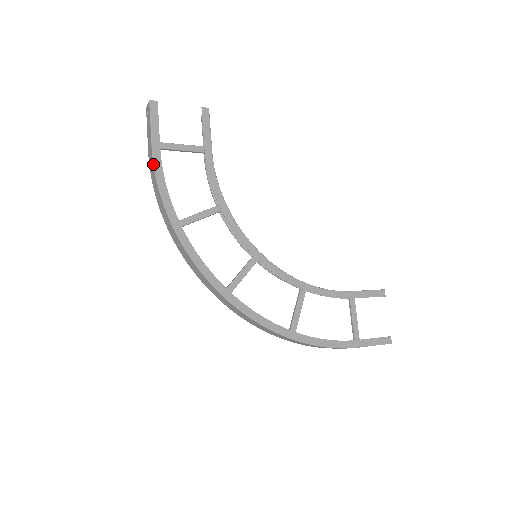
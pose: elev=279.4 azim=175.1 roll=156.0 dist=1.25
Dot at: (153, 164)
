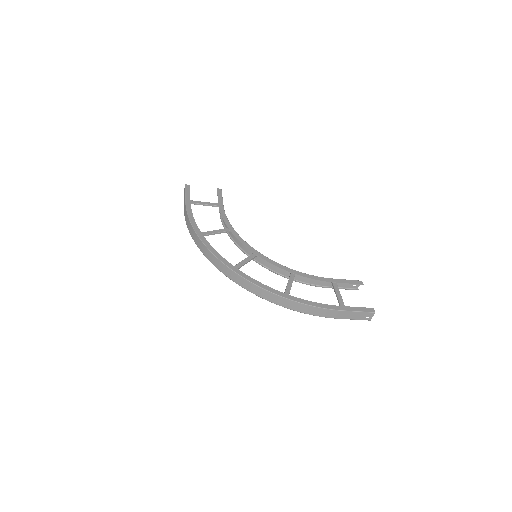
Dot at: (186, 208)
